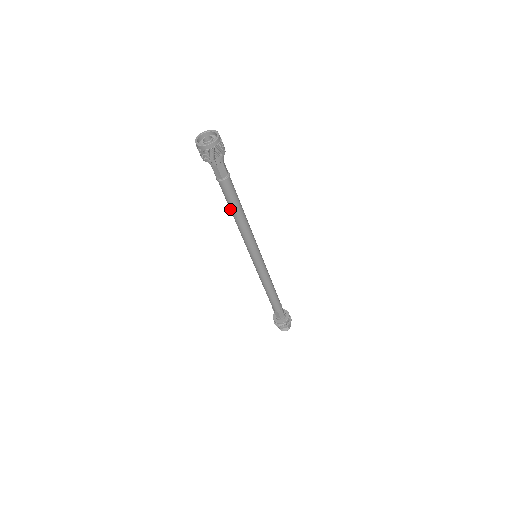
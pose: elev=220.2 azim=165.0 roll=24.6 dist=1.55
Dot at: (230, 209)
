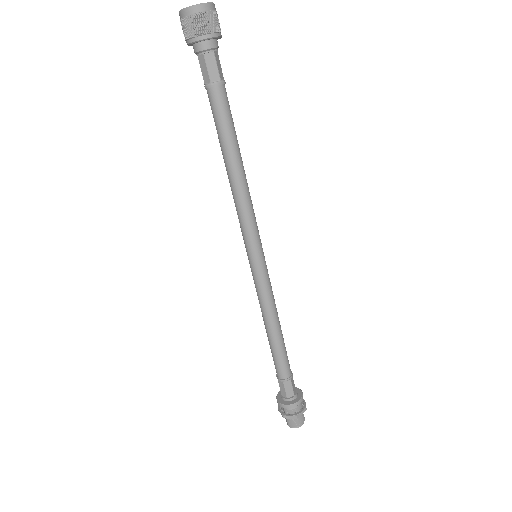
Dot at: (226, 149)
